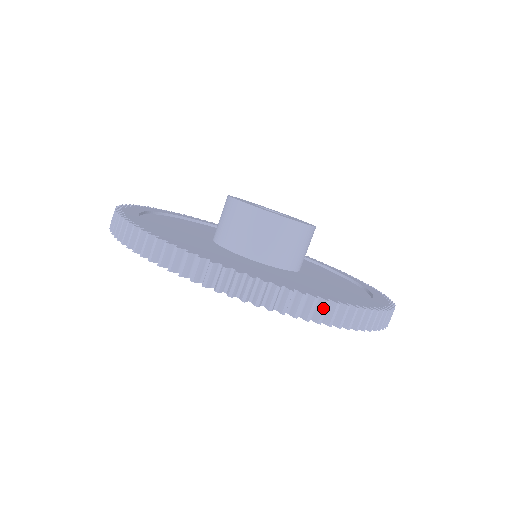
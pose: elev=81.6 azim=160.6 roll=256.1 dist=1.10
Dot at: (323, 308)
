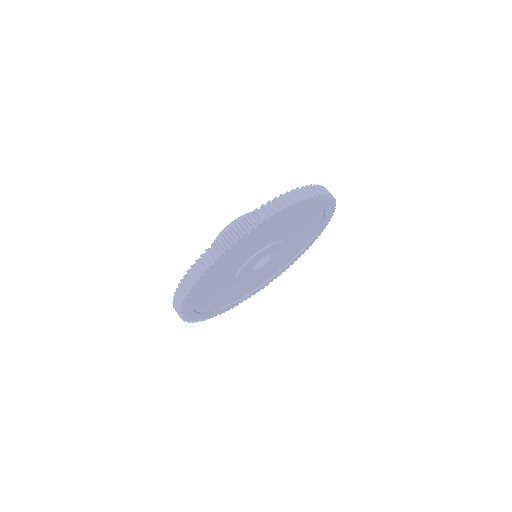
Dot at: (304, 190)
